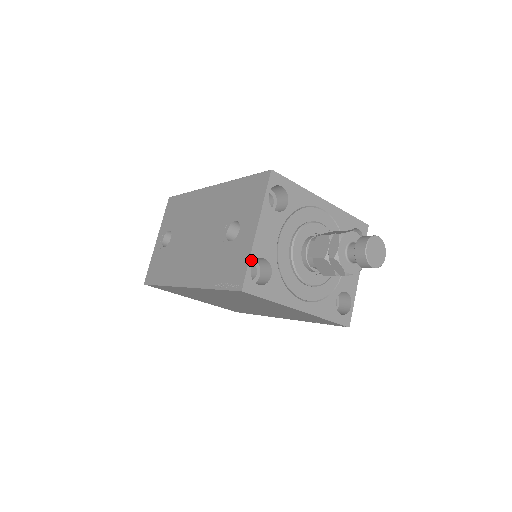
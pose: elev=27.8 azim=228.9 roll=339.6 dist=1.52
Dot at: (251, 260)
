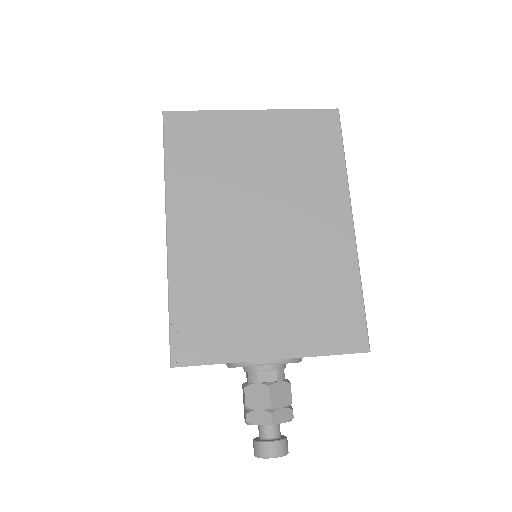
Dot at: occluded
